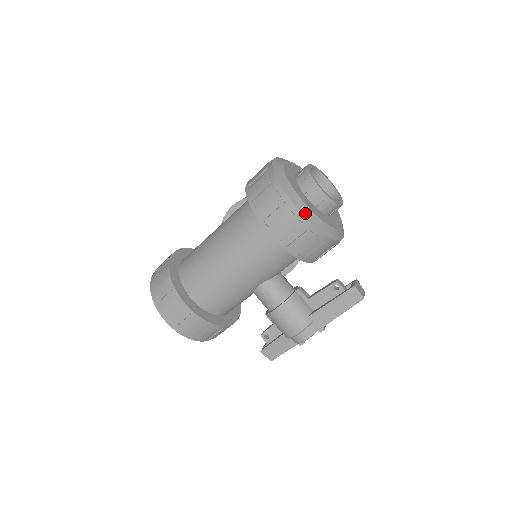
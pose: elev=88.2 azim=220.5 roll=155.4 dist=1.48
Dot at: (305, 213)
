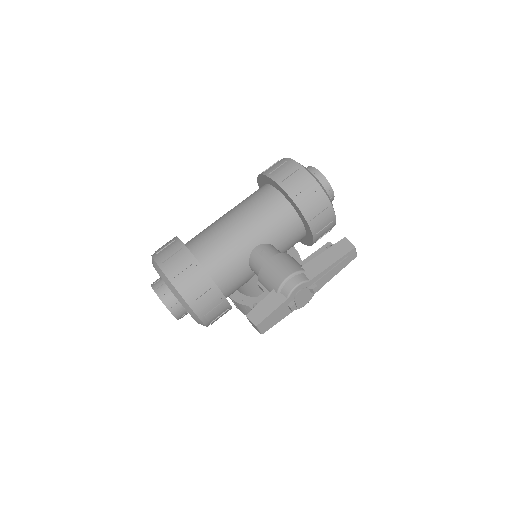
Dot at: (302, 166)
